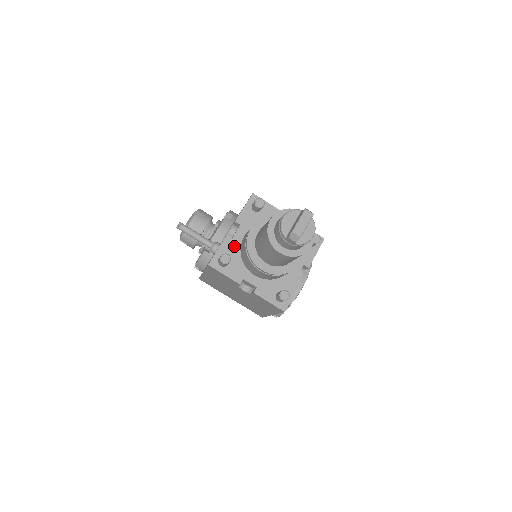
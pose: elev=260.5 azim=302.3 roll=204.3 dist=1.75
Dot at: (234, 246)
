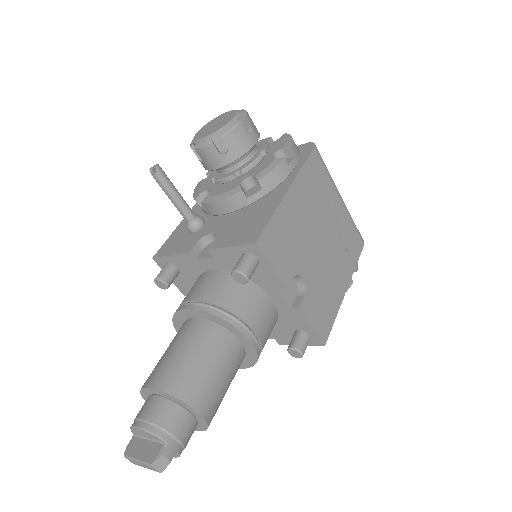
Dot at: (193, 267)
